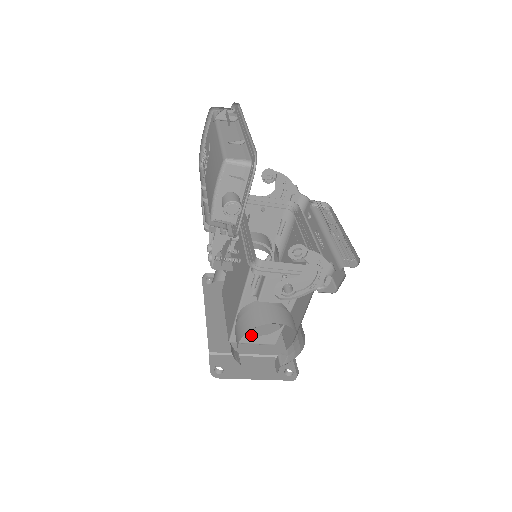
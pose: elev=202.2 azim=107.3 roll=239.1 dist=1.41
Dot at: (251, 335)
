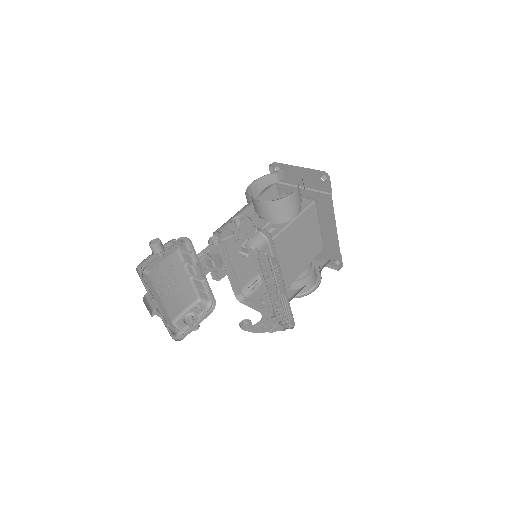
Dot at: occluded
